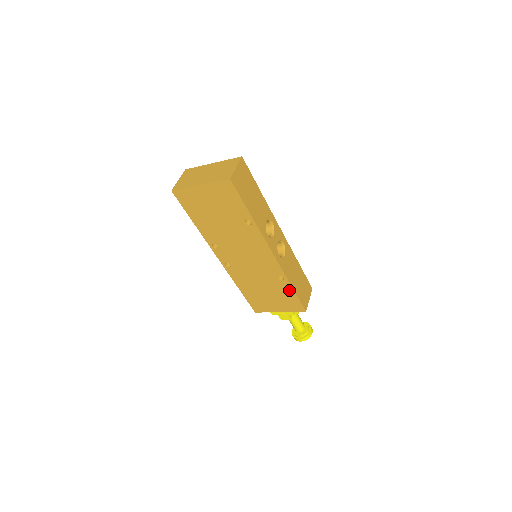
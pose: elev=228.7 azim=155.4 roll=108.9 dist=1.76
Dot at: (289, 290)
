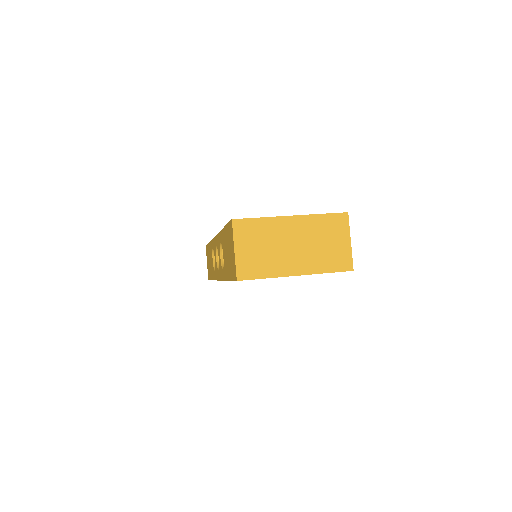
Dot at: occluded
